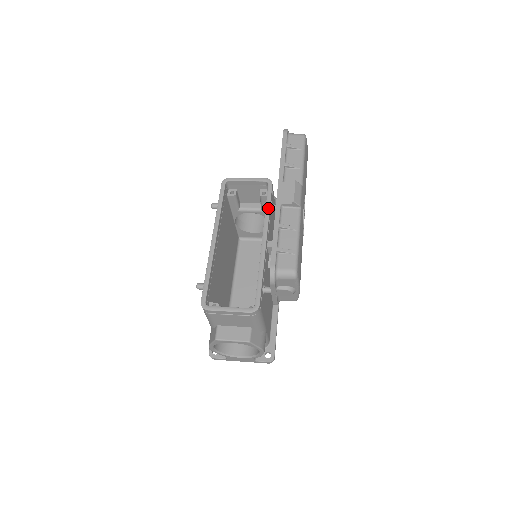
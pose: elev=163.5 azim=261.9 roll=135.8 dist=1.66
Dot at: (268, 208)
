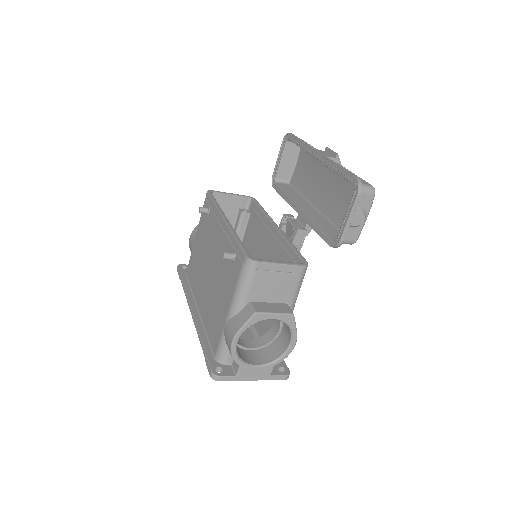
Dot at: (264, 210)
